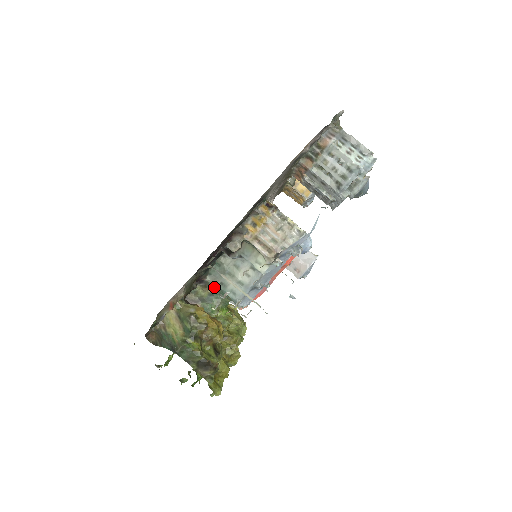
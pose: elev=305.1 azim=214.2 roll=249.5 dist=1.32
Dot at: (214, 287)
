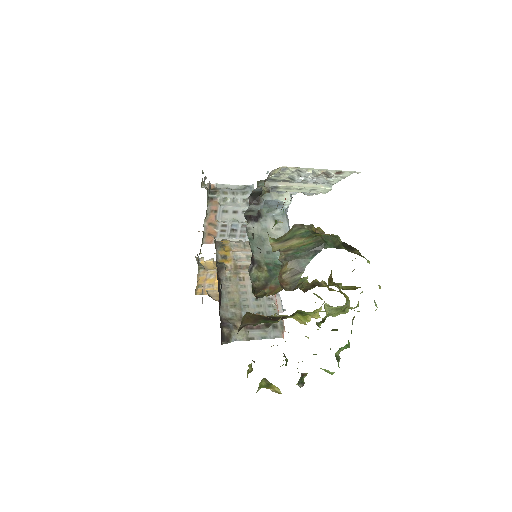
Dot at: (265, 263)
